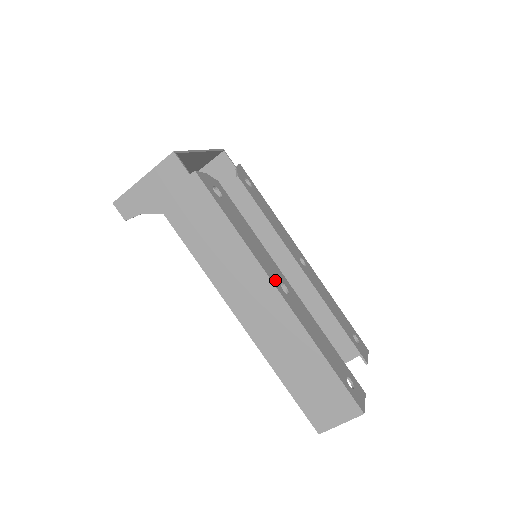
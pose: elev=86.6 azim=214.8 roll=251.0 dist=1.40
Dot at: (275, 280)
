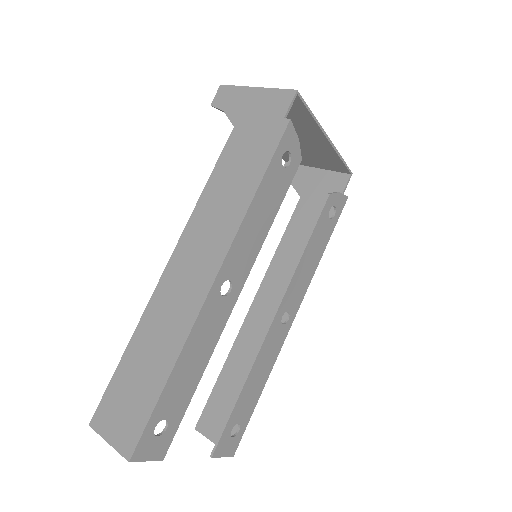
Dot at: (228, 269)
